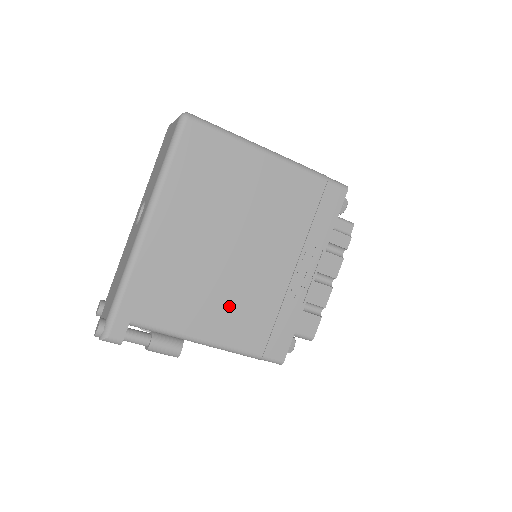
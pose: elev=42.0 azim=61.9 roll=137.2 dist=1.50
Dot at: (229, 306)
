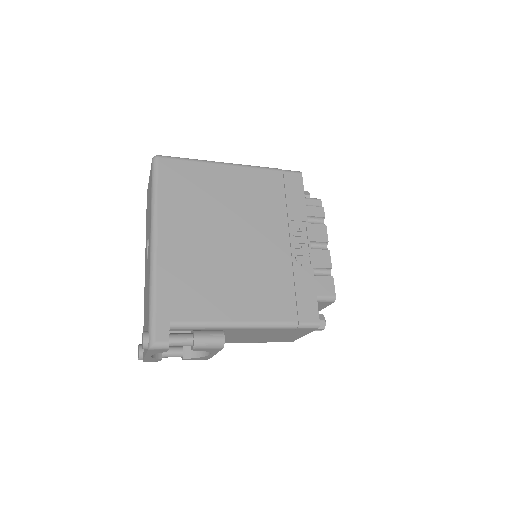
Dot at: (249, 286)
